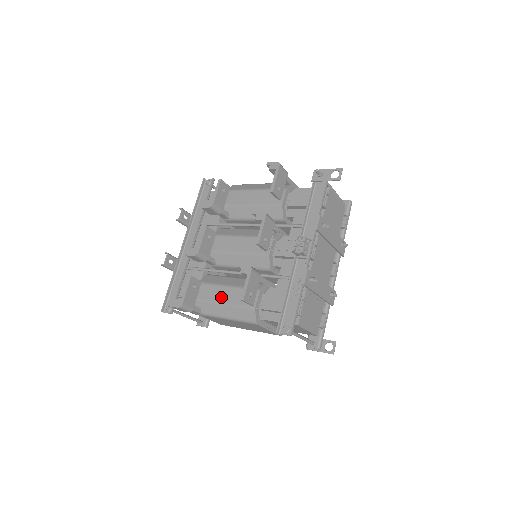
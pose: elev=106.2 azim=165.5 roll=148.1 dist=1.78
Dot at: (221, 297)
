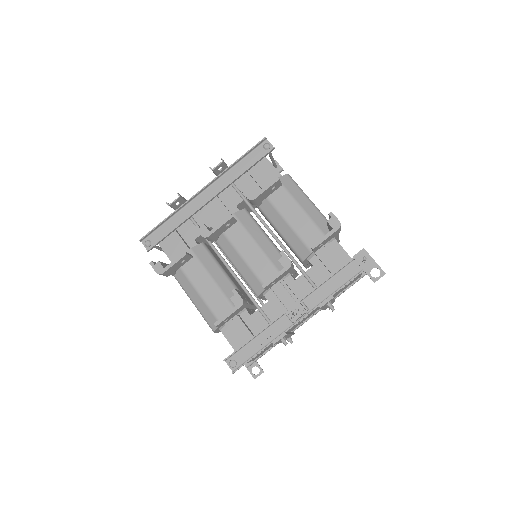
Dot at: (200, 284)
